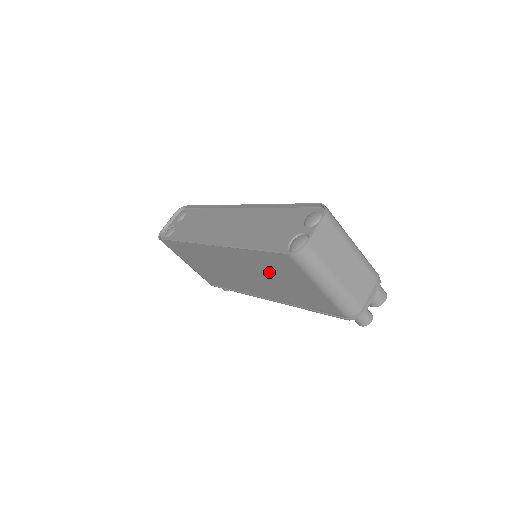
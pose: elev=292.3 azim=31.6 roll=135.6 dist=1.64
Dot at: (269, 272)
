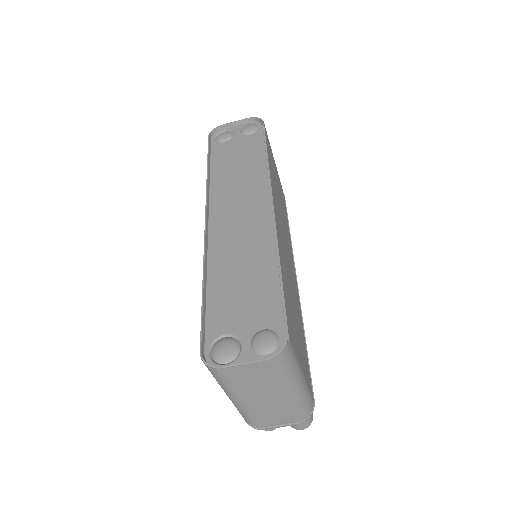
Dot at: occluded
